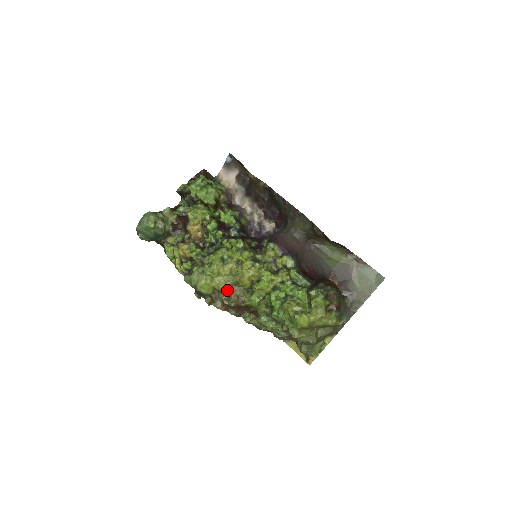
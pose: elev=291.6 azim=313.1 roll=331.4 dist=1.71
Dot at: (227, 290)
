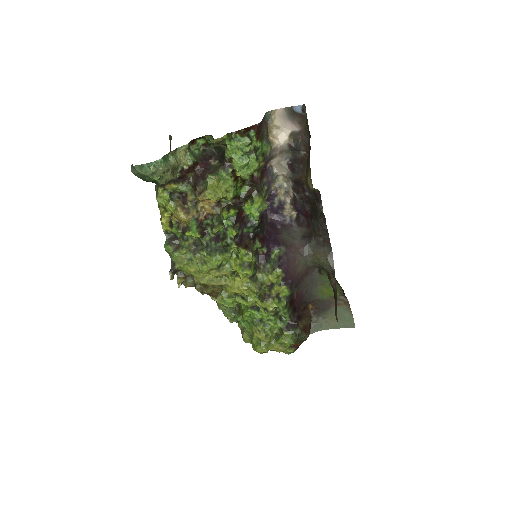
Dot at: (206, 285)
